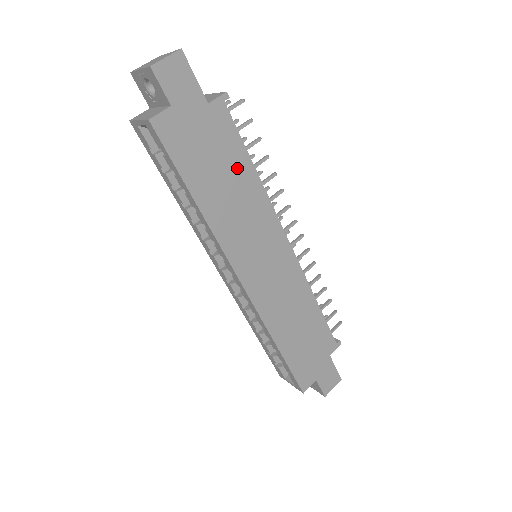
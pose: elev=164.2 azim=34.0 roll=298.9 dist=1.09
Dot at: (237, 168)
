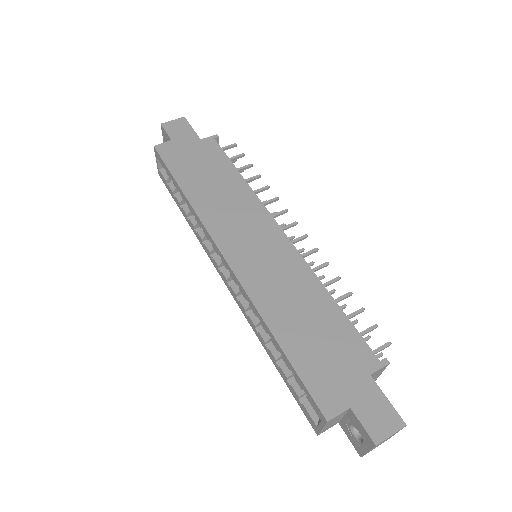
Dot at: (223, 174)
